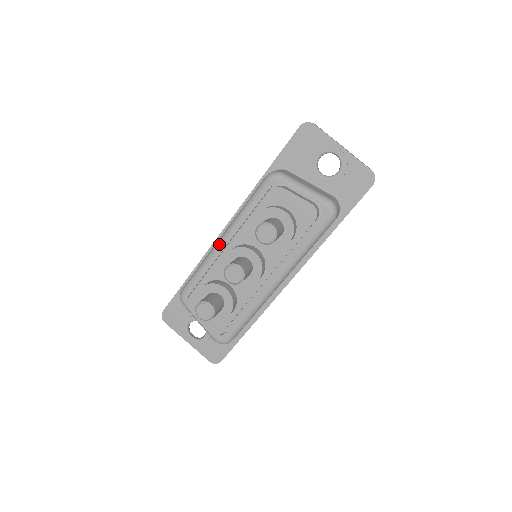
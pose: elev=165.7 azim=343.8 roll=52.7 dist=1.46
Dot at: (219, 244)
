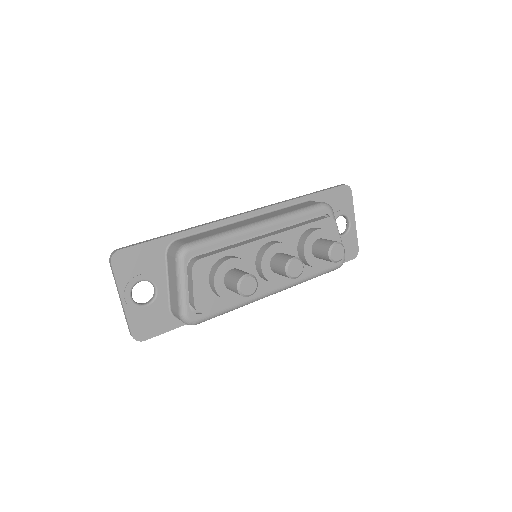
Dot at: (257, 227)
